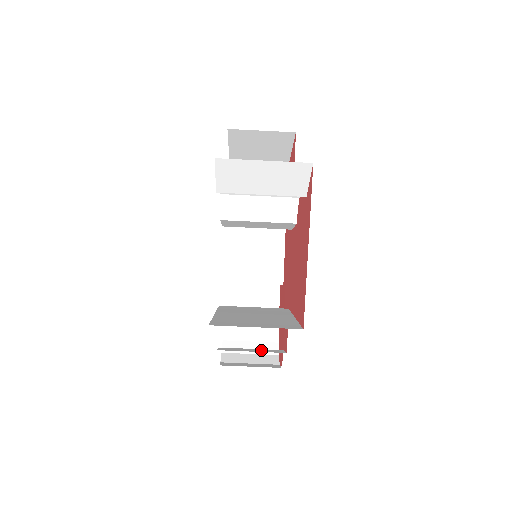
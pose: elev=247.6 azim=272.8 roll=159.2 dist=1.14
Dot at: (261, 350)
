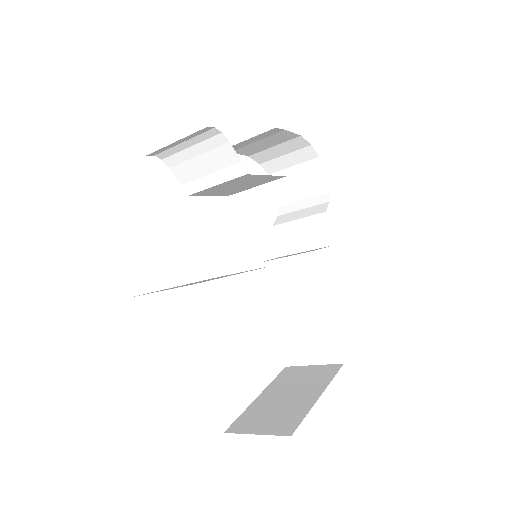
Dot at: (308, 233)
